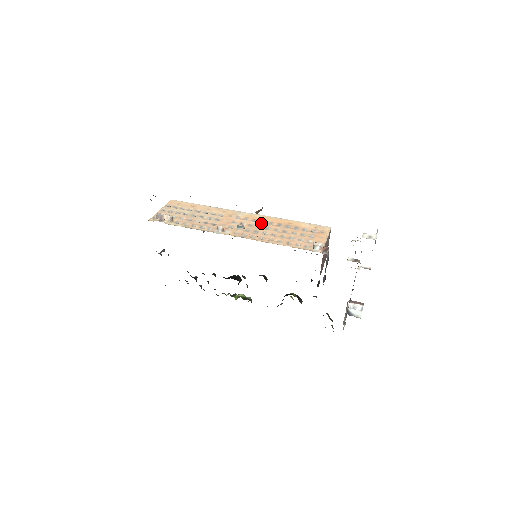
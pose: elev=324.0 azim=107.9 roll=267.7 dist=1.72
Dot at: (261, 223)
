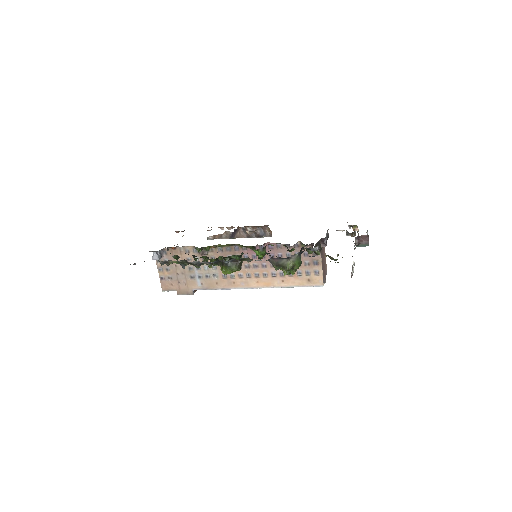
Dot at: occluded
